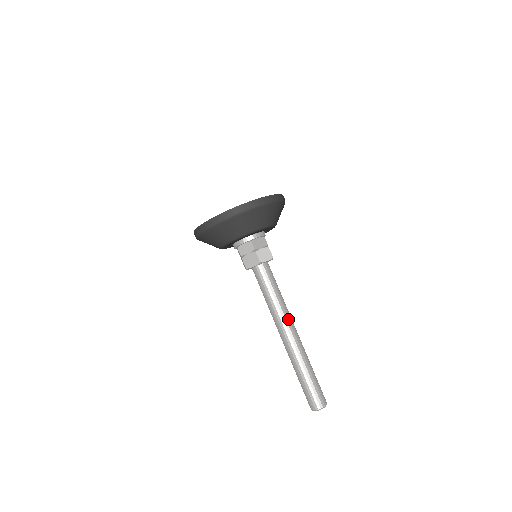
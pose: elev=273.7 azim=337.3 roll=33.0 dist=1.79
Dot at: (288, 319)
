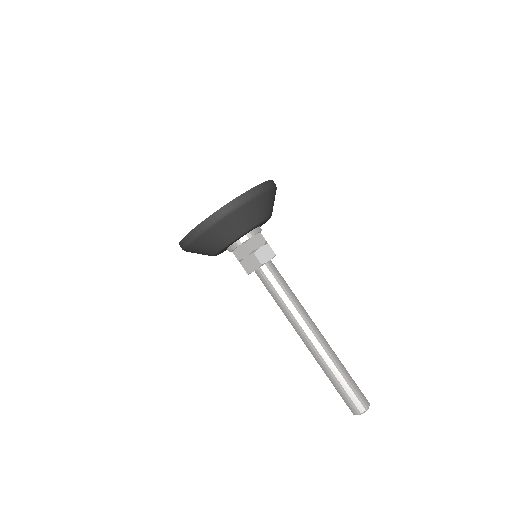
Dot at: (307, 321)
